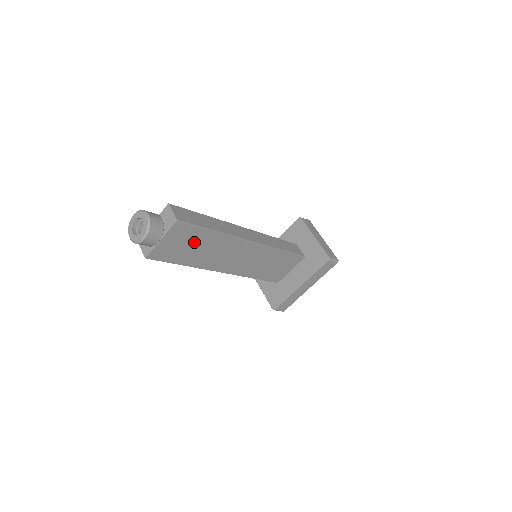
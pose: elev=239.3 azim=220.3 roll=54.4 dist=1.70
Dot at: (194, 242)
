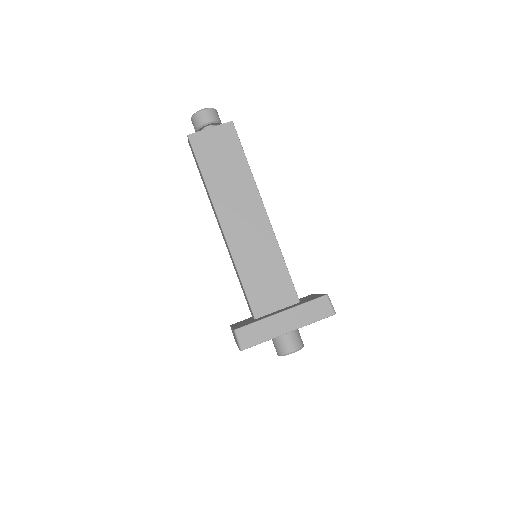
Dot at: (227, 157)
